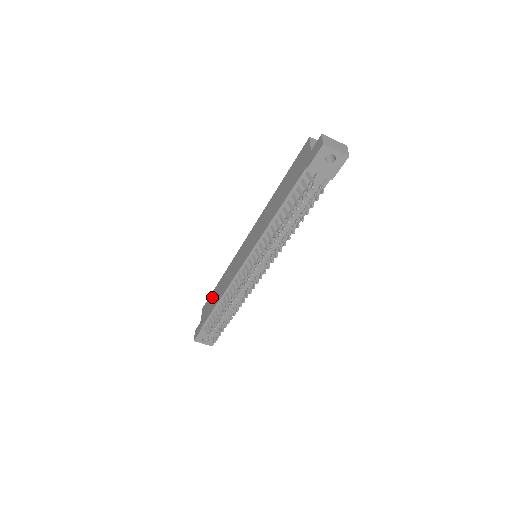
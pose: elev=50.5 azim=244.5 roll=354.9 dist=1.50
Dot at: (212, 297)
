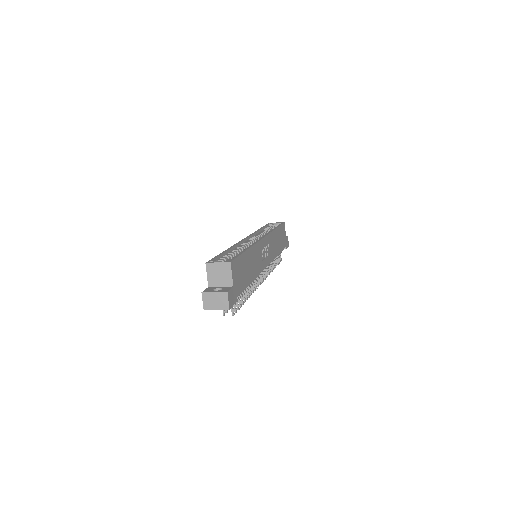
Dot at: occluded
